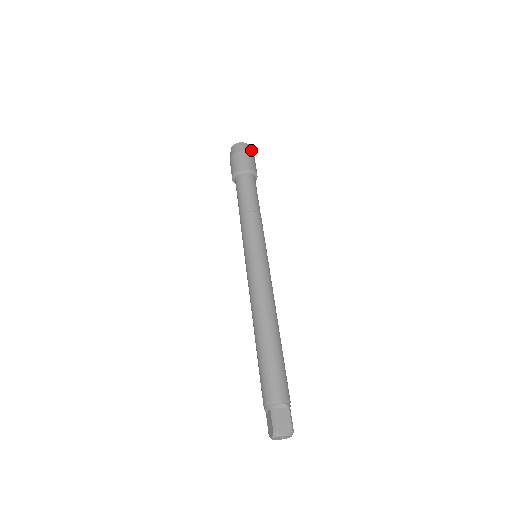
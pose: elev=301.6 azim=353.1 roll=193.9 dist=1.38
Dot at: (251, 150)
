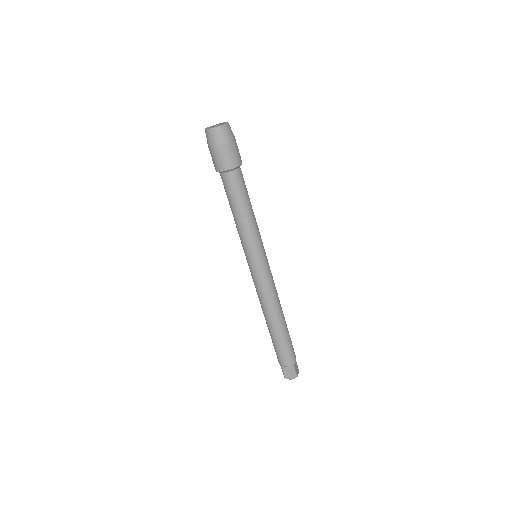
Dot at: (225, 134)
